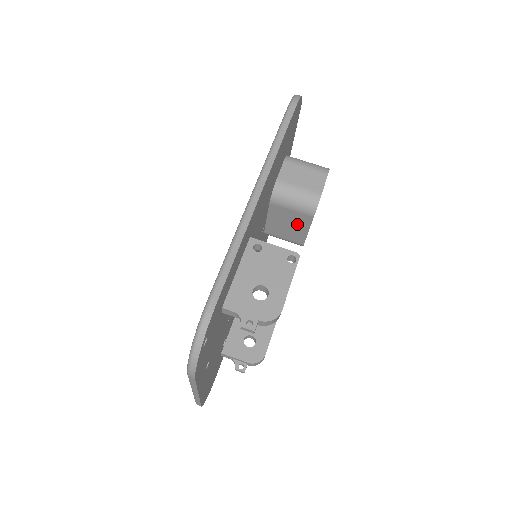
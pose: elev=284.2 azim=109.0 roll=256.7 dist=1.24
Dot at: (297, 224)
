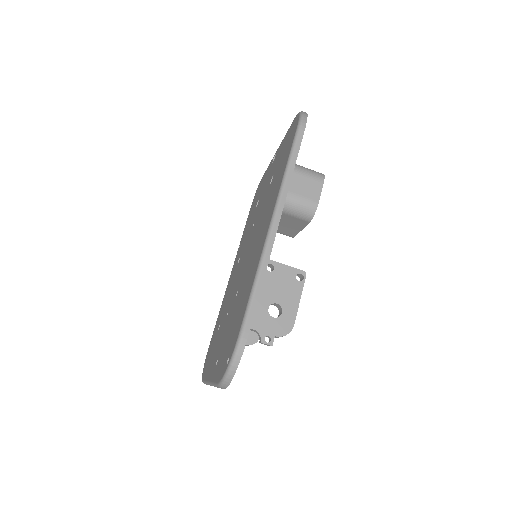
Dot at: (292, 224)
